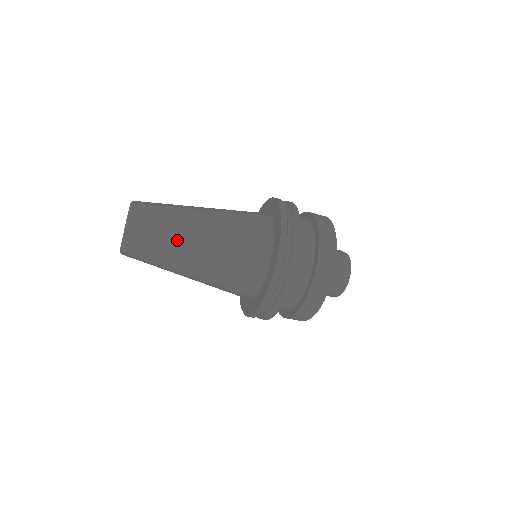
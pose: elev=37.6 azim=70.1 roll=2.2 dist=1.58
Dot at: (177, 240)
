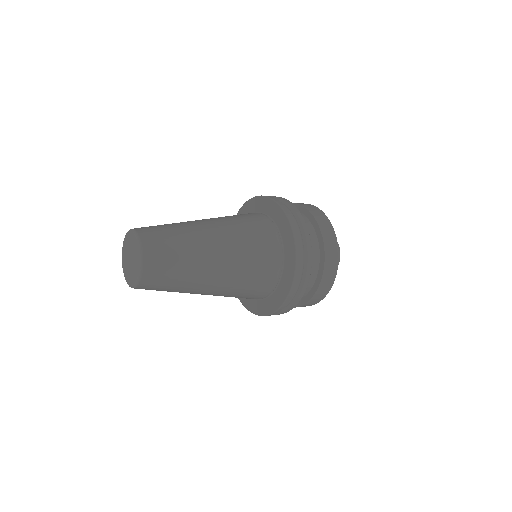
Dot at: (196, 263)
